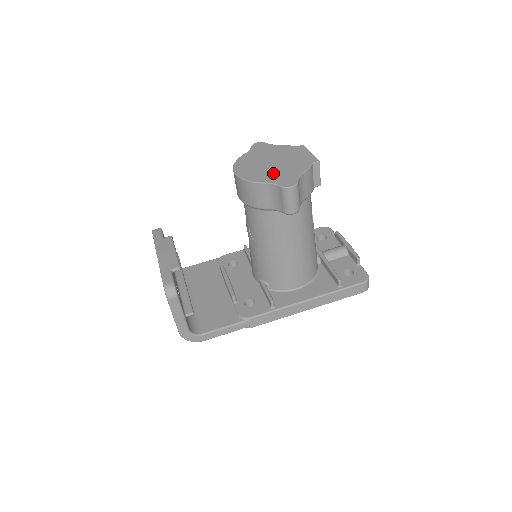
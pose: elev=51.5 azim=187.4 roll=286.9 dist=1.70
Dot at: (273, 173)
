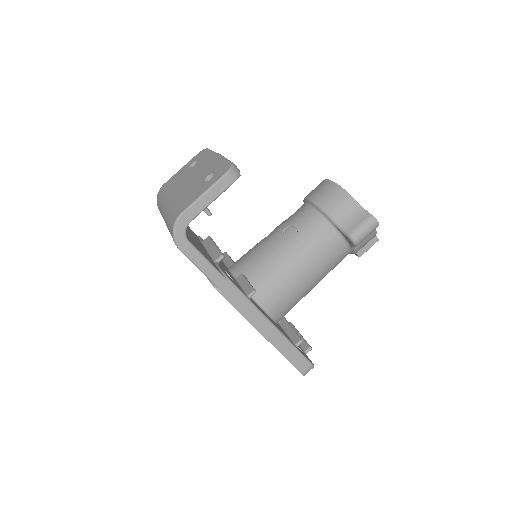
Dot at: occluded
